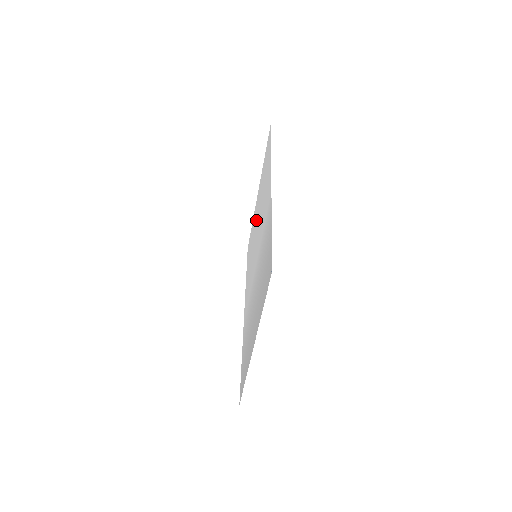
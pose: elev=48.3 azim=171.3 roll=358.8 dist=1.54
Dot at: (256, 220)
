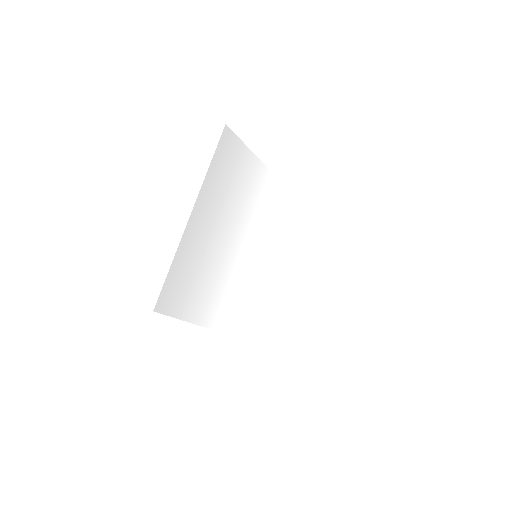
Dot at: (282, 277)
